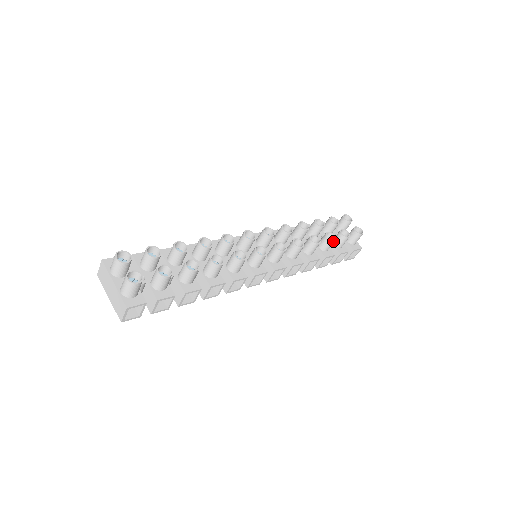
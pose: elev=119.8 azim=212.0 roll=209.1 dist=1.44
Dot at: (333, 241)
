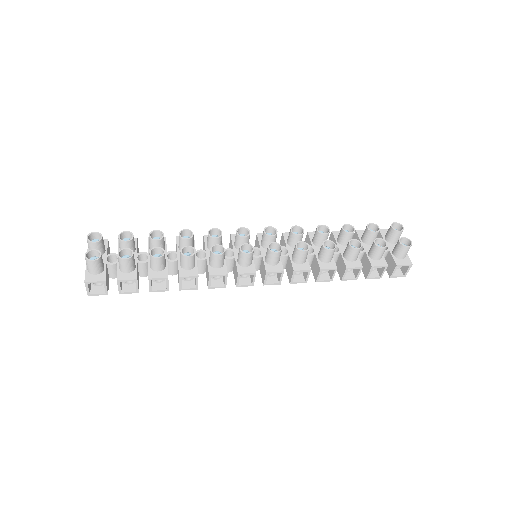
Dot at: (356, 250)
